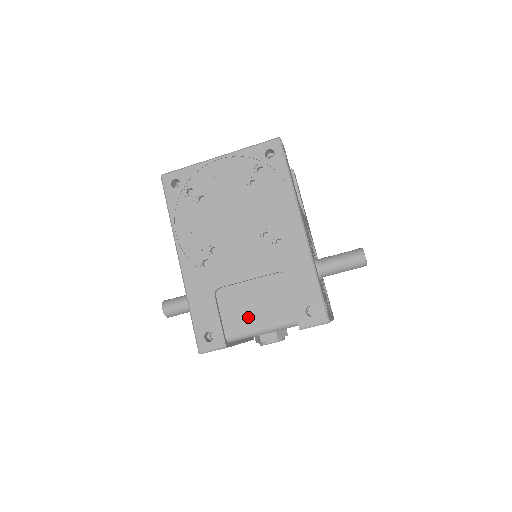
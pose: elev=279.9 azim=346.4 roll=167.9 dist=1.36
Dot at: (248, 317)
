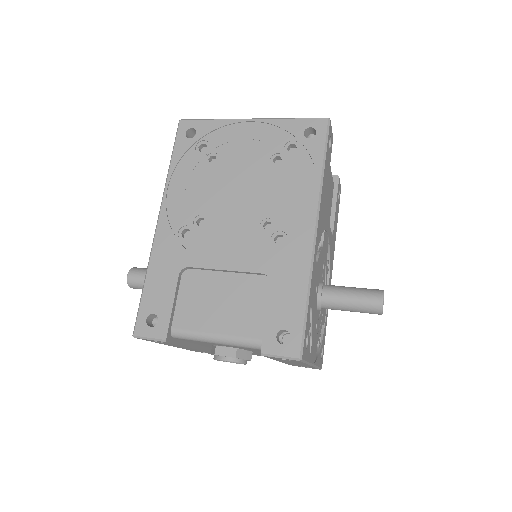
Dot at: (207, 315)
